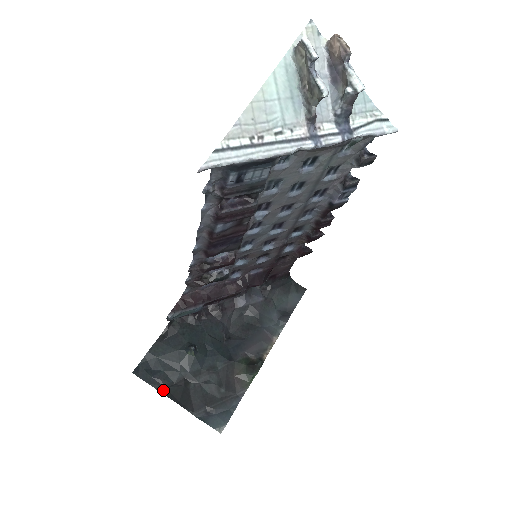
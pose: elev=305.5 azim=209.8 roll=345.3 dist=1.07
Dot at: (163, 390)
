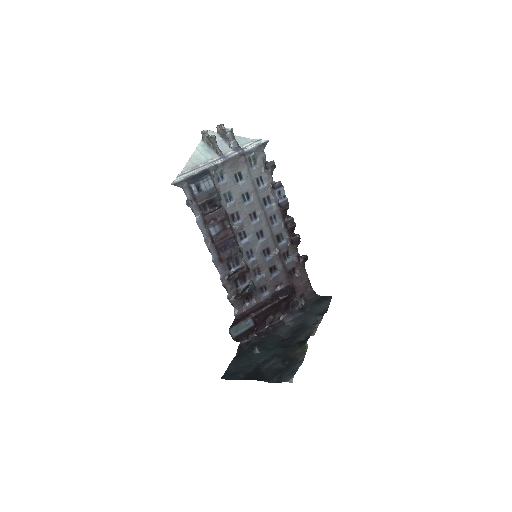
Dot at: (243, 378)
